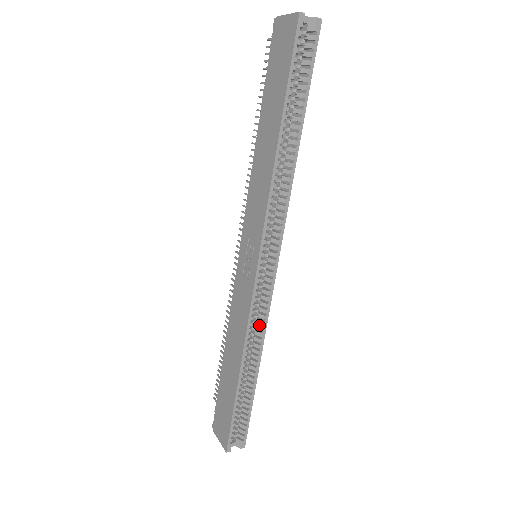
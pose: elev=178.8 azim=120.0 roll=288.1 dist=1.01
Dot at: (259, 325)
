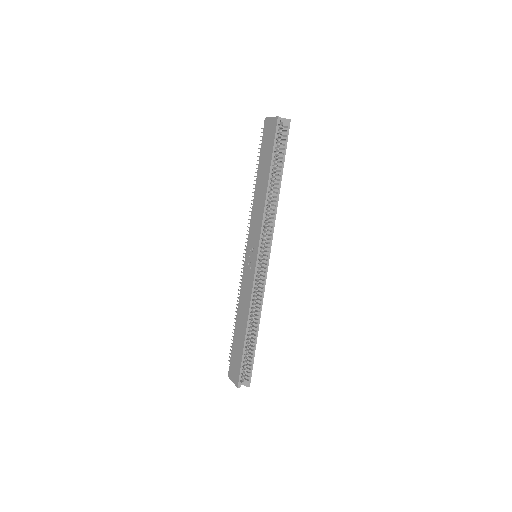
Dot at: (258, 299)
